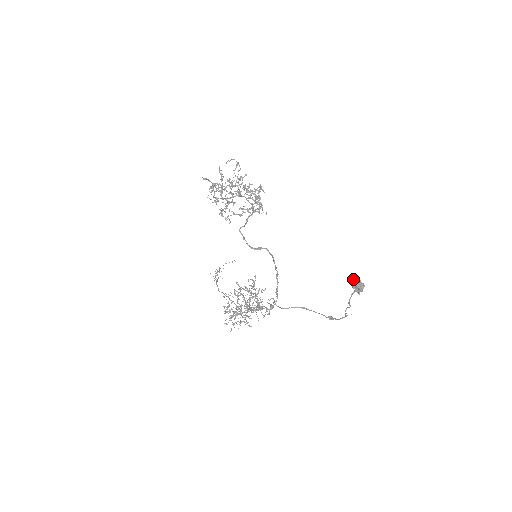
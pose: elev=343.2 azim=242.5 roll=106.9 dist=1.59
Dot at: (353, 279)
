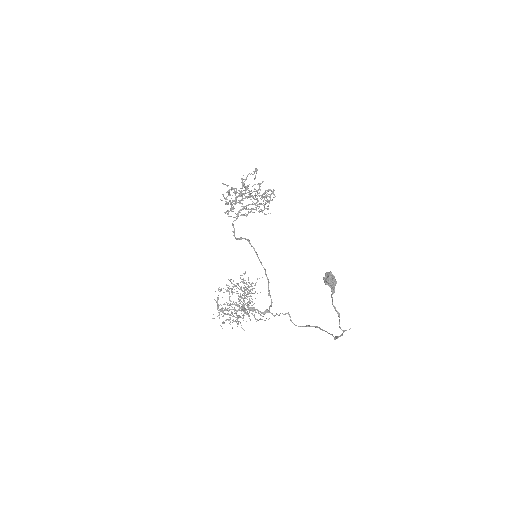
Dot at: (325, 273)
